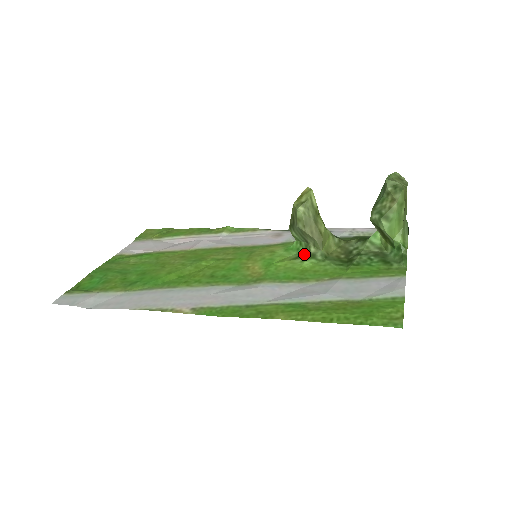
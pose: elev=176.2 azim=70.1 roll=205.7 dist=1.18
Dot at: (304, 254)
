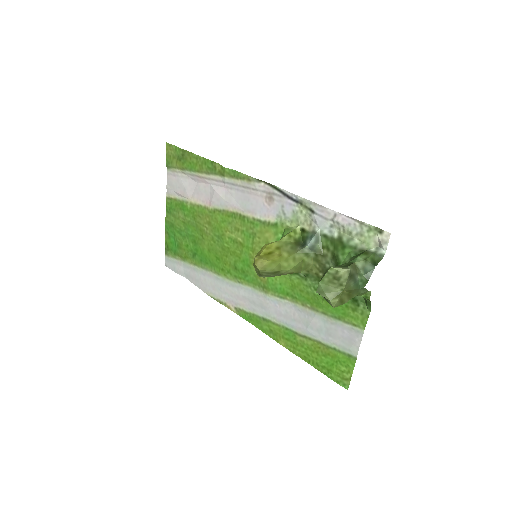
Dot at: occluded
